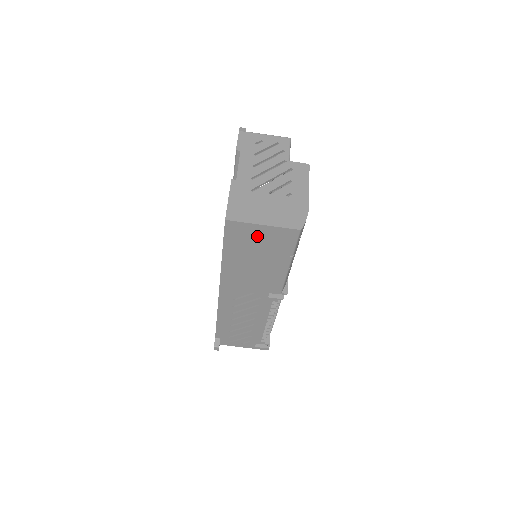
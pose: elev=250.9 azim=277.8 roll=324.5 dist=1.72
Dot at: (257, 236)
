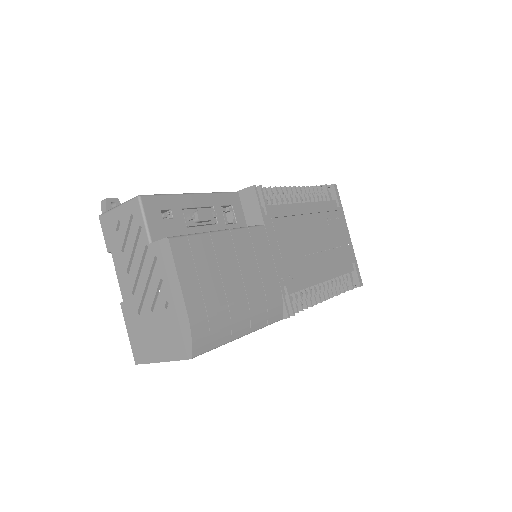
Dot at: occluded
